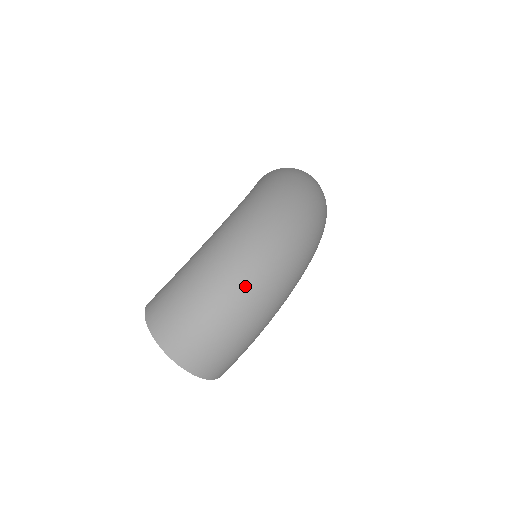
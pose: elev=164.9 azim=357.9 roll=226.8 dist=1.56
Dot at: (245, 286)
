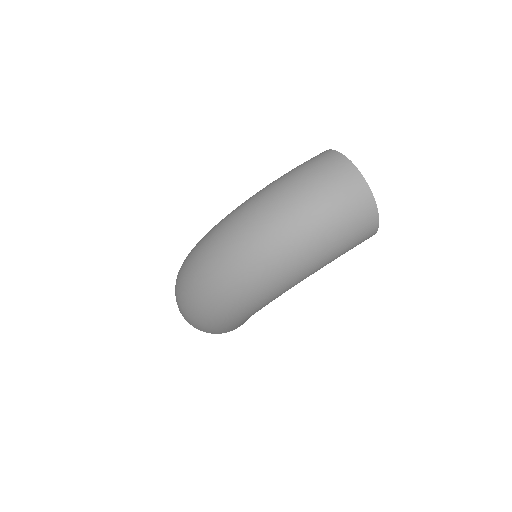
Dot at: (191, 294)
